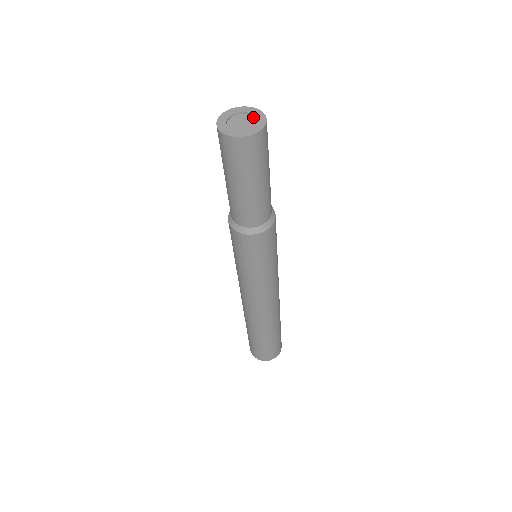
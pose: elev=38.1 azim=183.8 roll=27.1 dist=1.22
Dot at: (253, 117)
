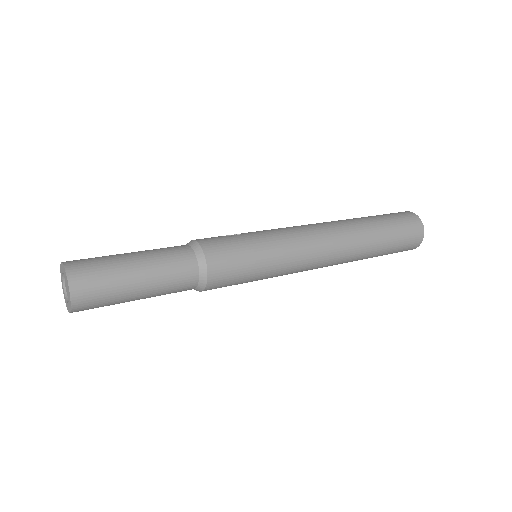
Dot at: occluded
